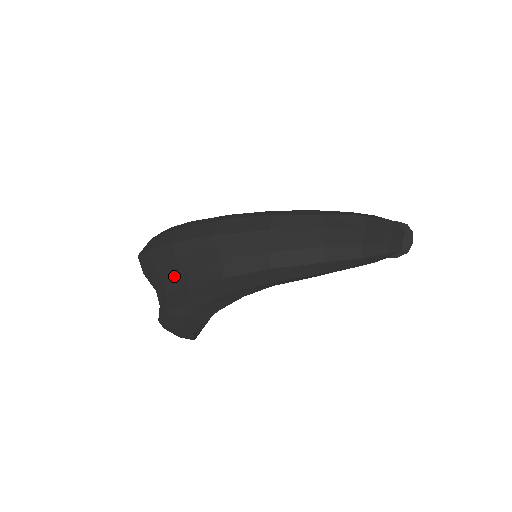
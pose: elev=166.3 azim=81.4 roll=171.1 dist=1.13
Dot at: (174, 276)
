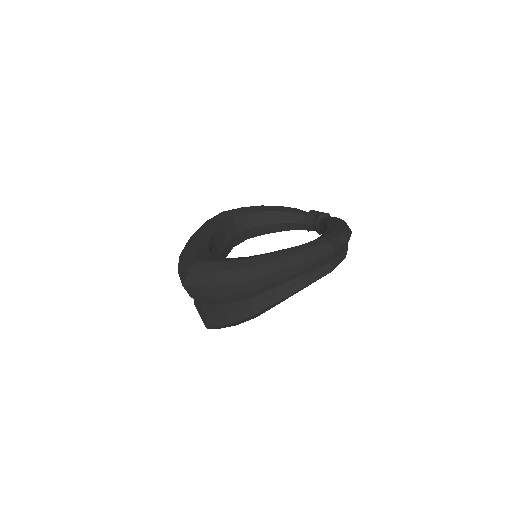
Dot at: (261, 293)
